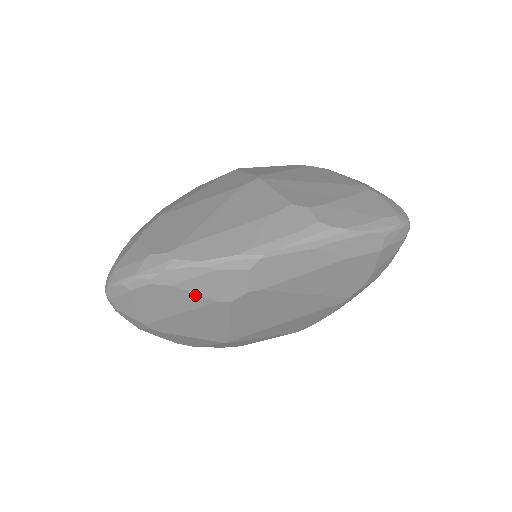
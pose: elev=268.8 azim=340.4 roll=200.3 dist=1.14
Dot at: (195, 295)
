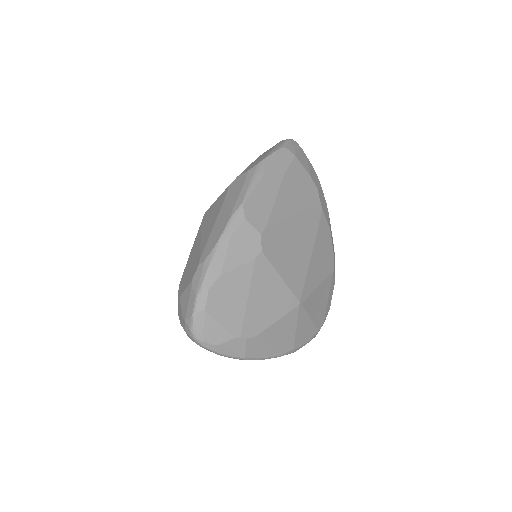
Dot at: (239, 269)
